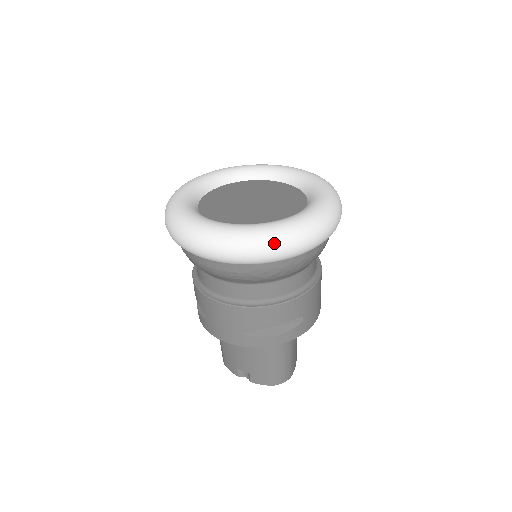
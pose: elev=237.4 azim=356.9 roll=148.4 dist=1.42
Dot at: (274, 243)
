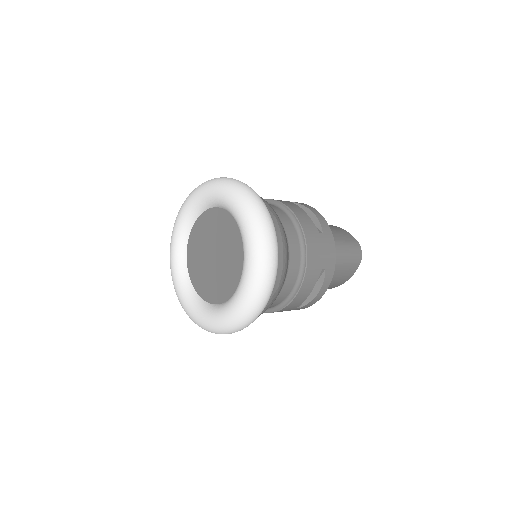
Dot at: occluded
